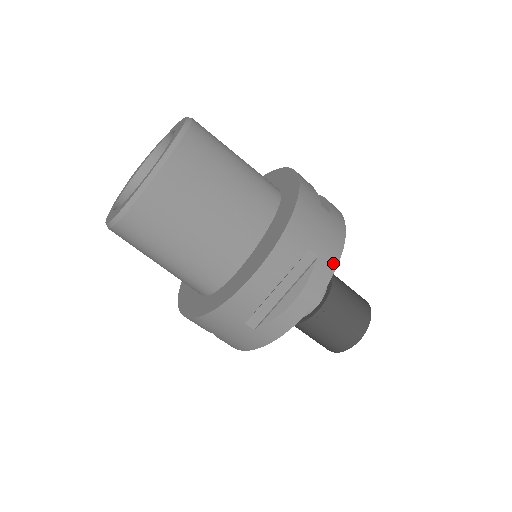
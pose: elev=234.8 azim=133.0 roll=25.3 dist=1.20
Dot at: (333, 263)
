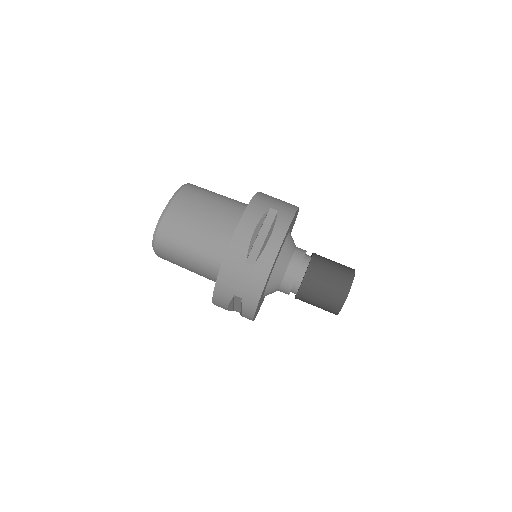
Dot at: (291, 214)
